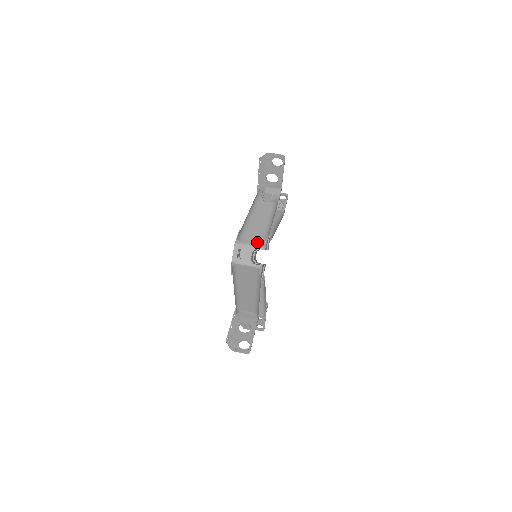
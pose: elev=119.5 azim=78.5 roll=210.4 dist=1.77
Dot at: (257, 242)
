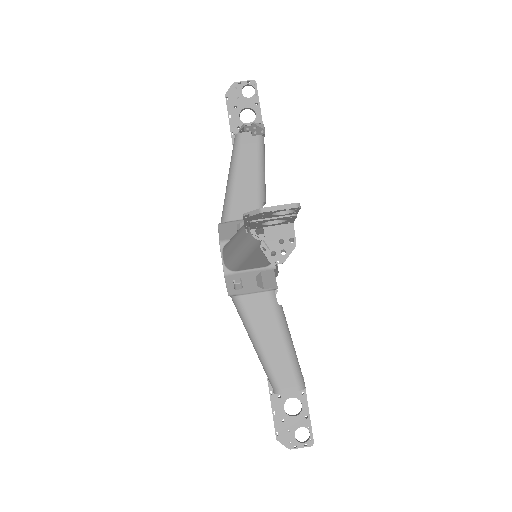
Dot at: (260, 266)
